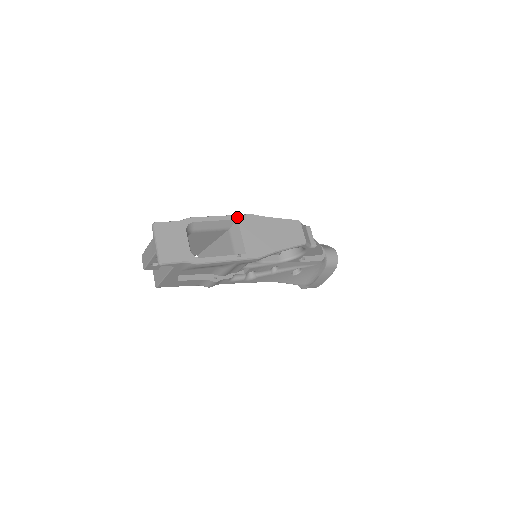
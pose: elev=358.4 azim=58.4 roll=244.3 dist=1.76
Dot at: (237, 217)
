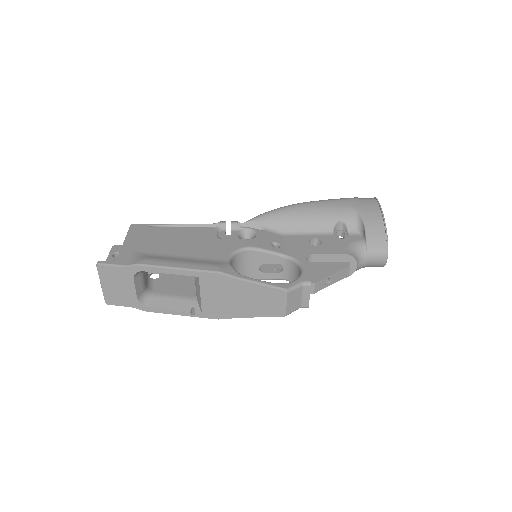
Dot at: (198, 274)
